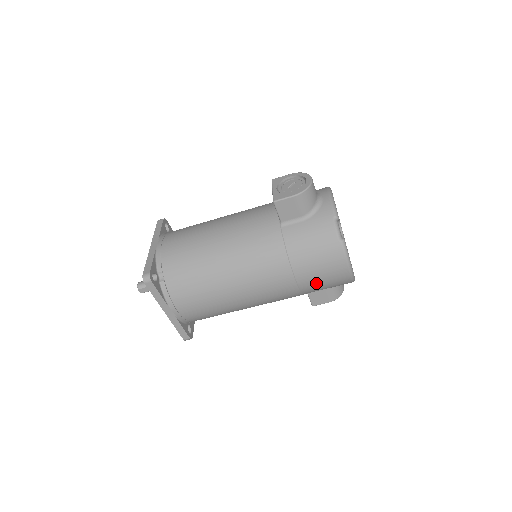
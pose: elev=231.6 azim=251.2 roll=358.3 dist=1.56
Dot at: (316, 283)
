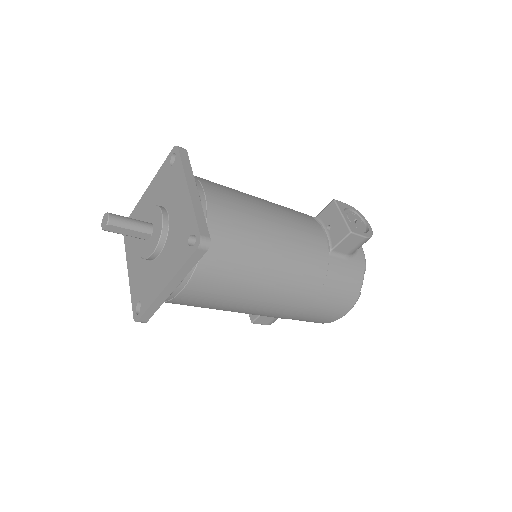
Dot at: (311, 317)
